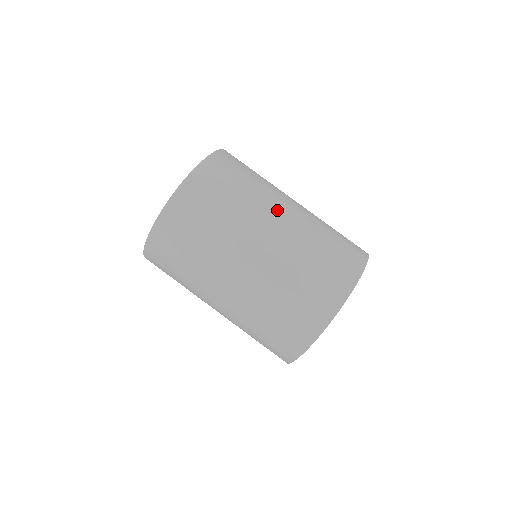
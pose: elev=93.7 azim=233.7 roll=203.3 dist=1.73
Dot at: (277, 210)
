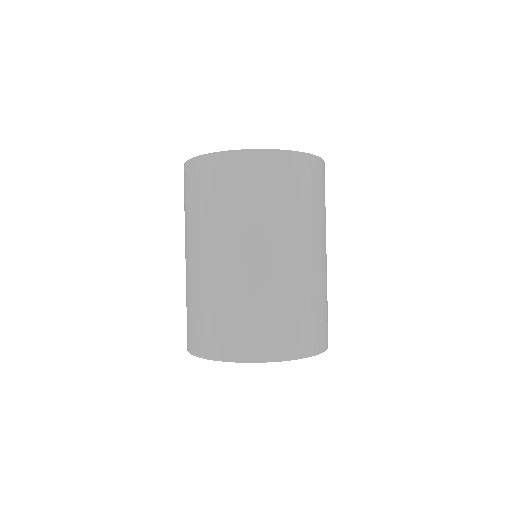
Dot at: (304, 246)
